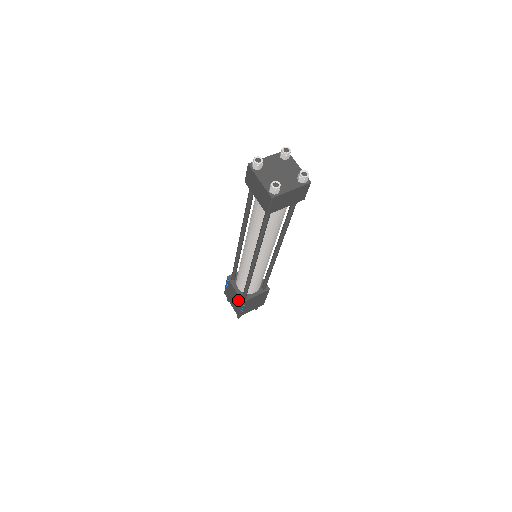
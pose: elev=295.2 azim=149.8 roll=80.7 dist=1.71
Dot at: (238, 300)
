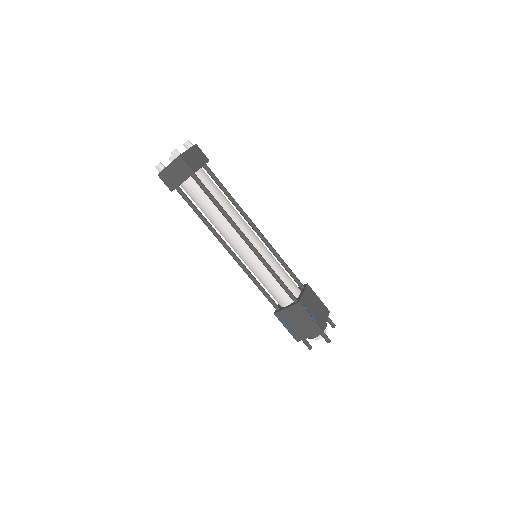
Dot at: occluded
